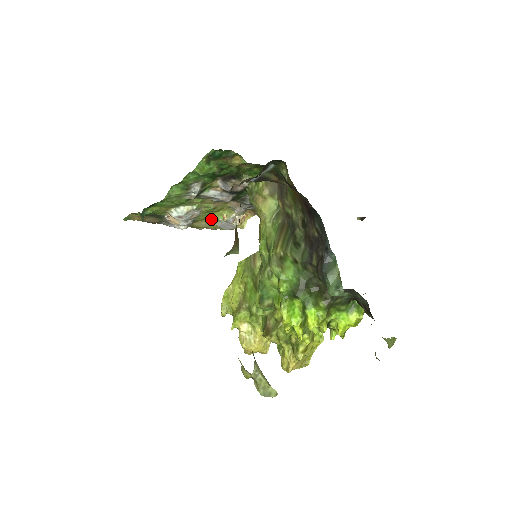
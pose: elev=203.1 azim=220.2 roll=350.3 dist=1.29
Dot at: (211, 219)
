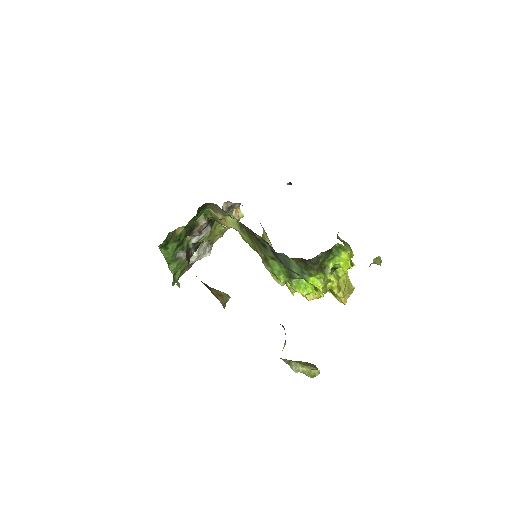
Dot at: (218, 232)
